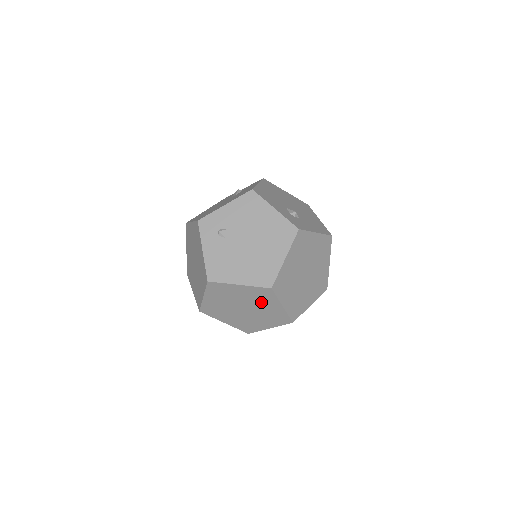
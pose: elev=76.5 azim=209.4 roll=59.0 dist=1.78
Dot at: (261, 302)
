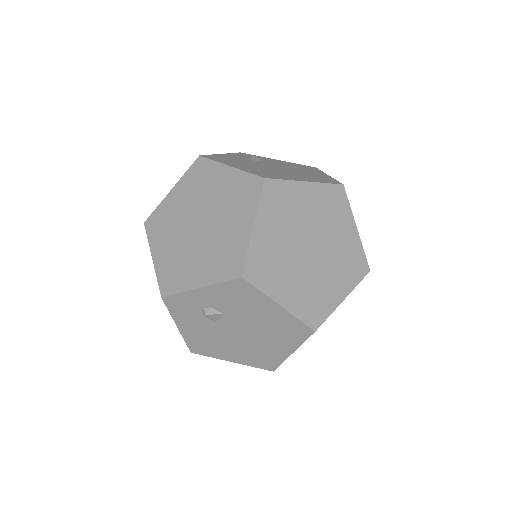
Dot at: (231, 211)
